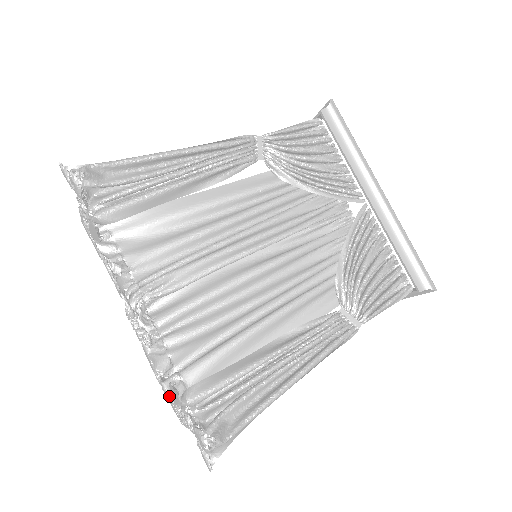
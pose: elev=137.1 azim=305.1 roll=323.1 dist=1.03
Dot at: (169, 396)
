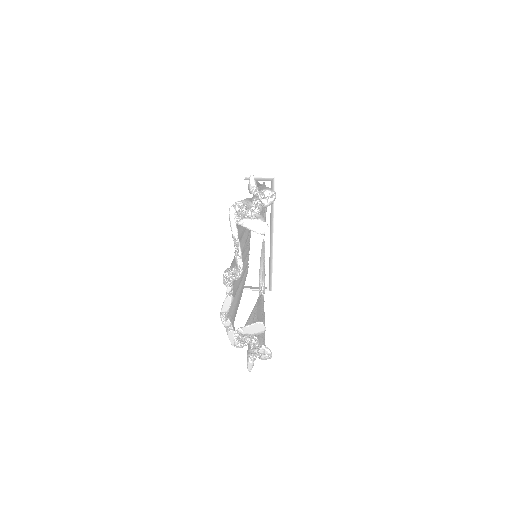
Dot at: (233, 329)
